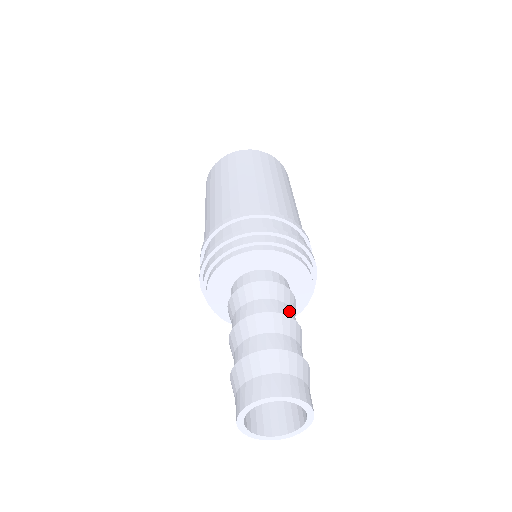
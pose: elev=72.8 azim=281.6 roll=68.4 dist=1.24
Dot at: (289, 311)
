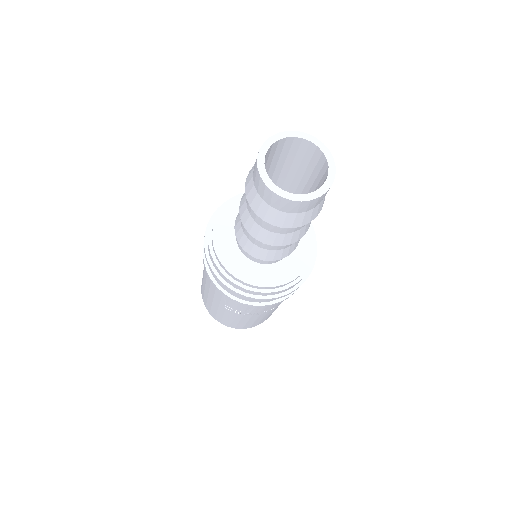
Dot at: occluded
